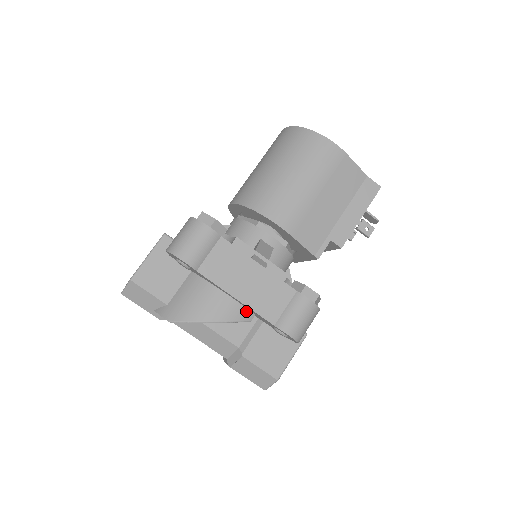
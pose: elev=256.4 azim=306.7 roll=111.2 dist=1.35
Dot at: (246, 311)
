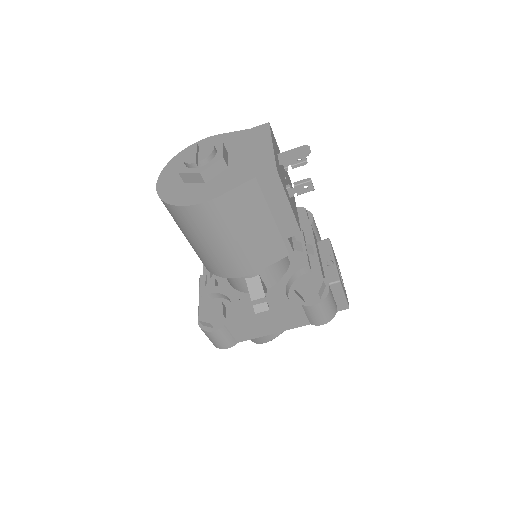
Dot at: occluded
